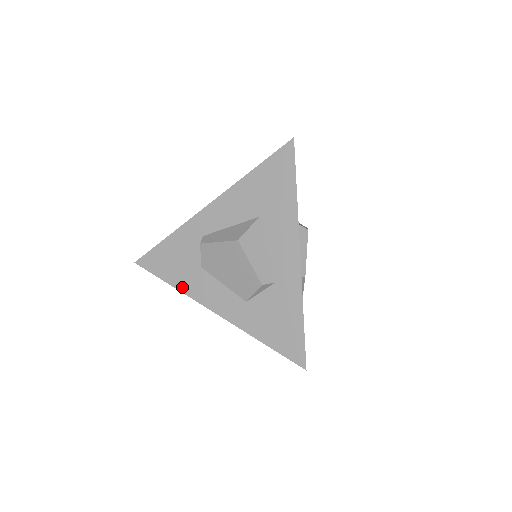
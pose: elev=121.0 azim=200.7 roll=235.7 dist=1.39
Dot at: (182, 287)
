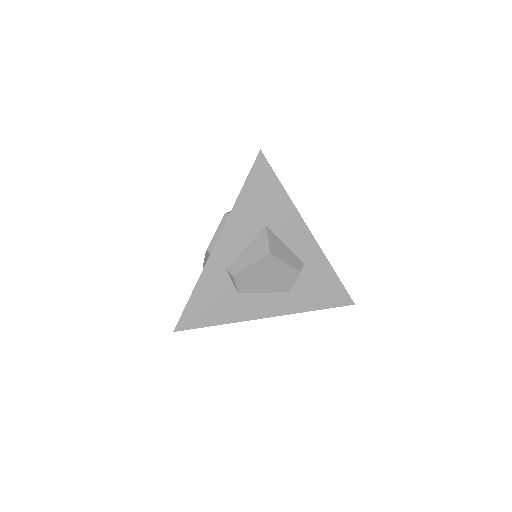
Dot at: (231, 319)
